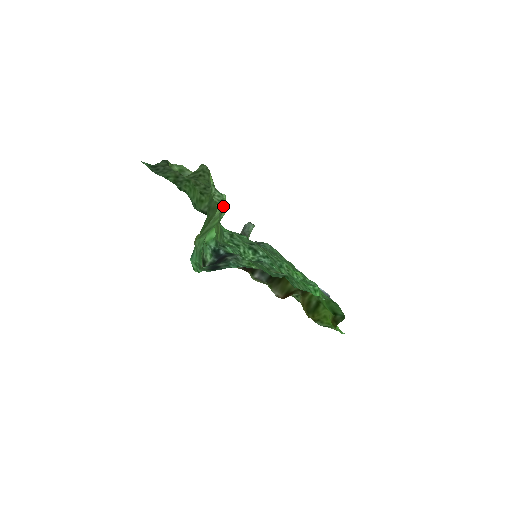
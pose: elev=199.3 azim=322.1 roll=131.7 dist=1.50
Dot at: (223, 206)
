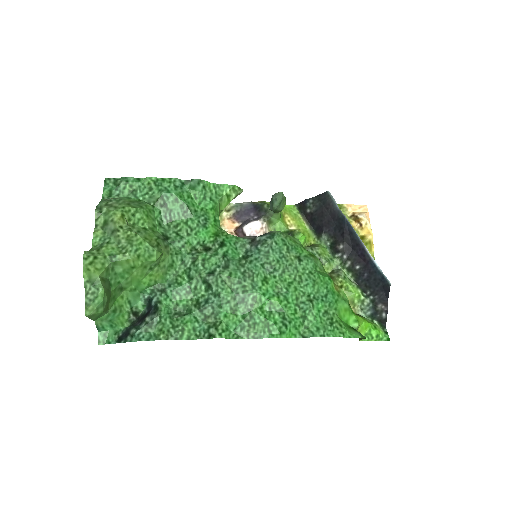
Dot at: (98, 303)
